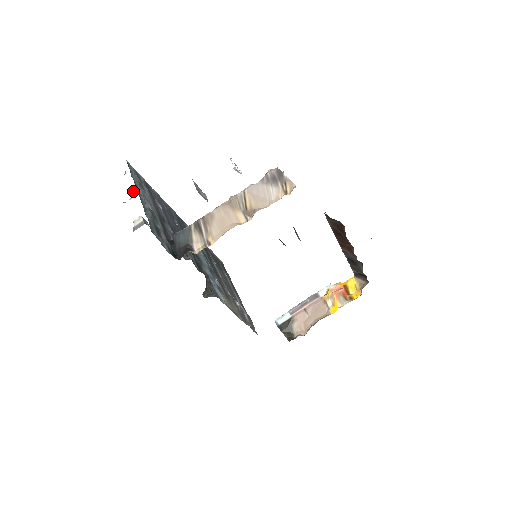
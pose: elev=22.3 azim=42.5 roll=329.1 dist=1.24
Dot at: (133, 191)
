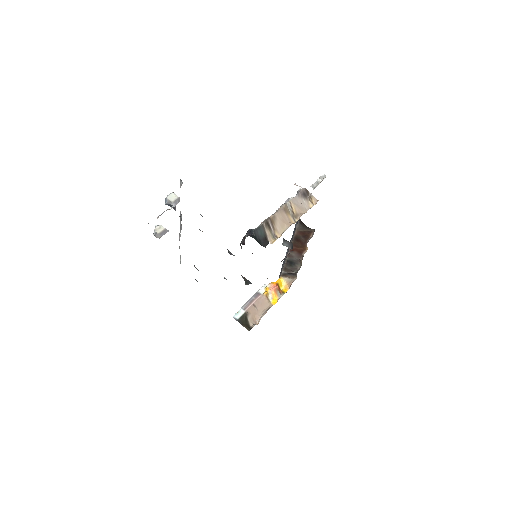
Dot at: (172, 200)
